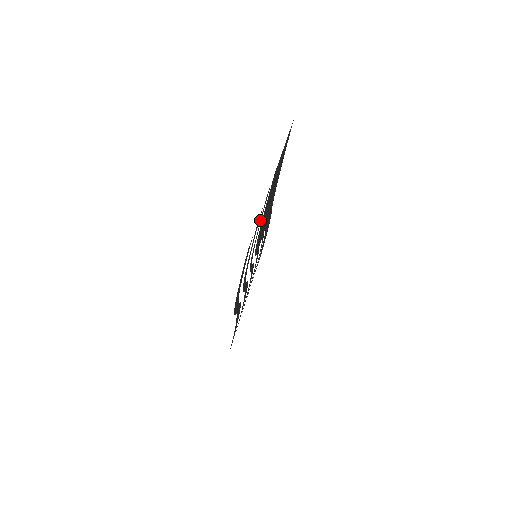
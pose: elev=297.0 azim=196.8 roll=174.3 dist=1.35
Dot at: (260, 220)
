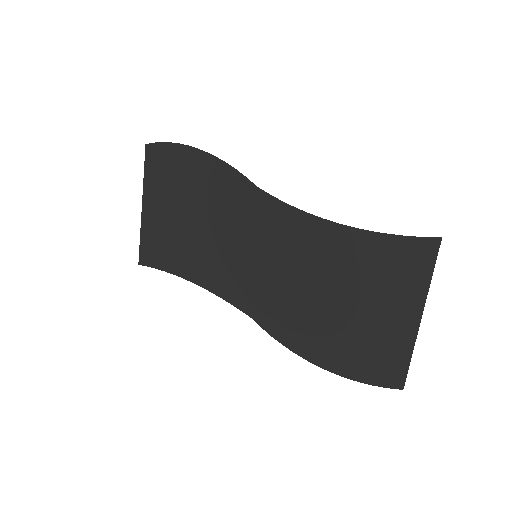
Dot at: (383, 337)
